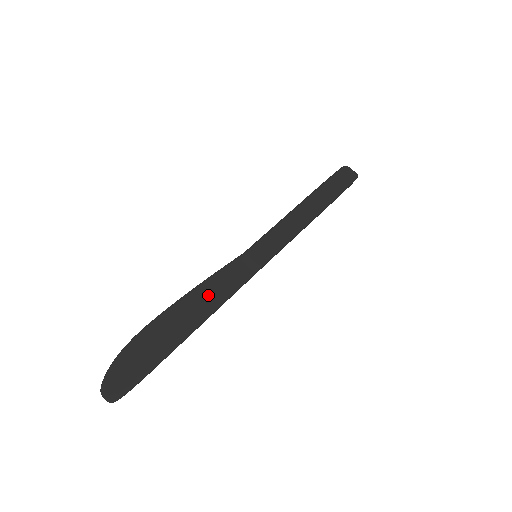
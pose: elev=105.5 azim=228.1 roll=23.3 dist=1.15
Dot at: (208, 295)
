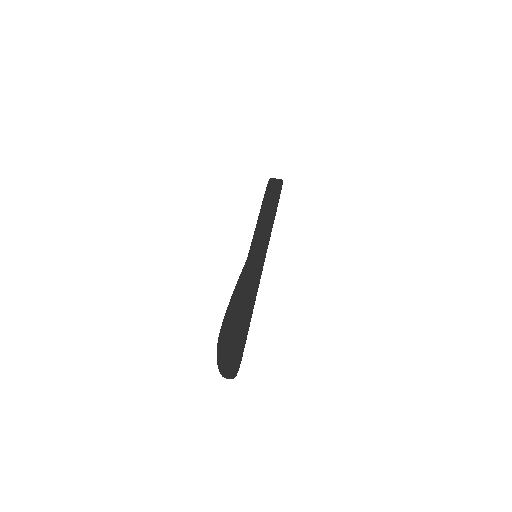
Dot at: (244, 292)
